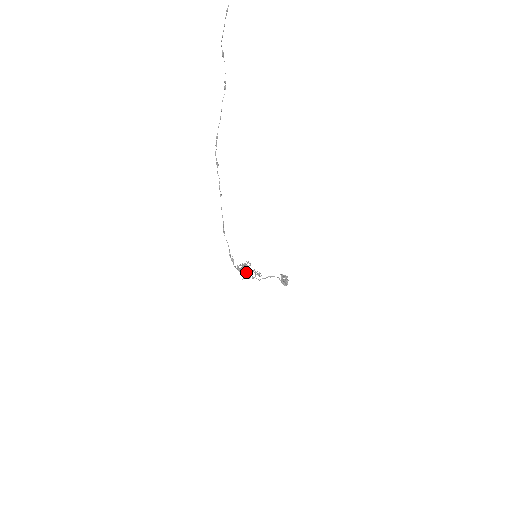
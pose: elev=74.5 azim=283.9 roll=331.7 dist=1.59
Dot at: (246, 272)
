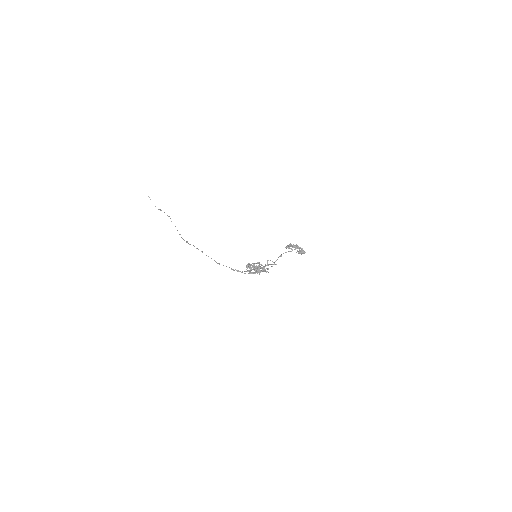
Dot at: (253, 267)
